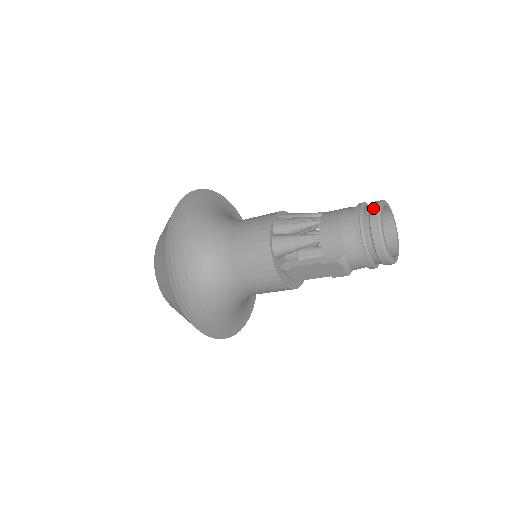
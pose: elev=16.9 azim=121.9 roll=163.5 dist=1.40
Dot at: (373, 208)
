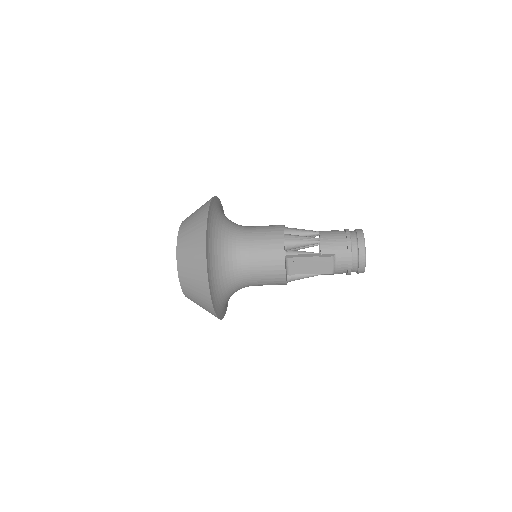
Dot at: (358, 229)
